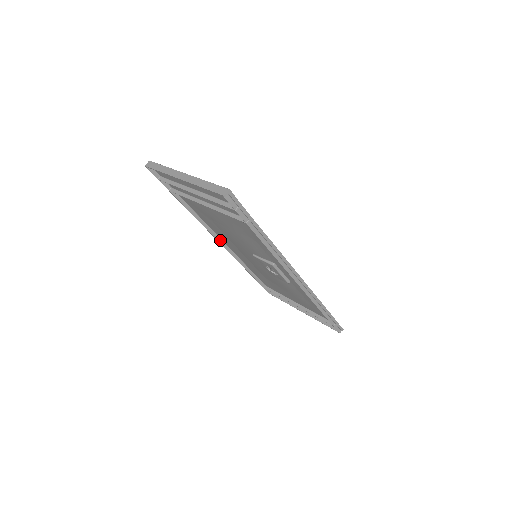
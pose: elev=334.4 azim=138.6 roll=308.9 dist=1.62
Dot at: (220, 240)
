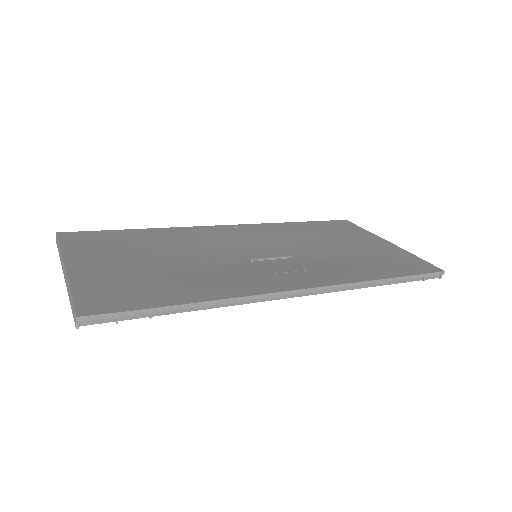
Dot at: occluded
